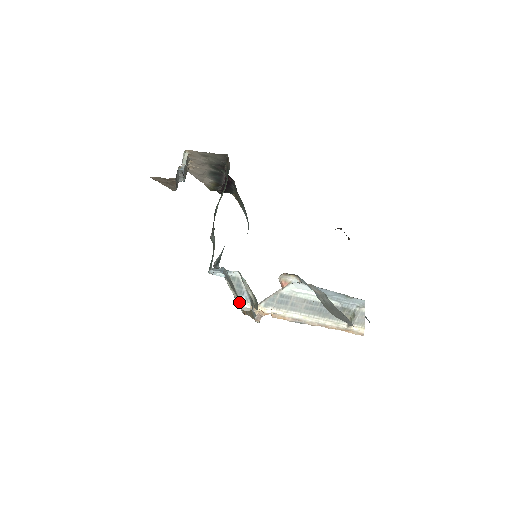
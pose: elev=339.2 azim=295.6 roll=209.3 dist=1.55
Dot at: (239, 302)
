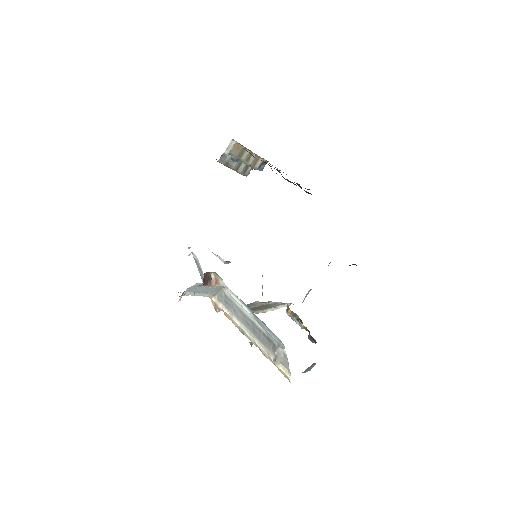
Dot at: occluded
